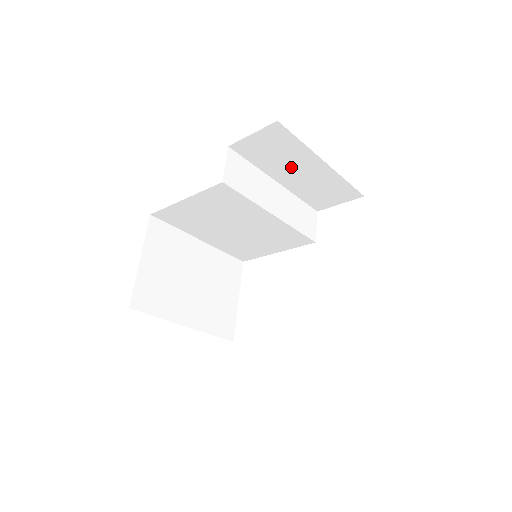
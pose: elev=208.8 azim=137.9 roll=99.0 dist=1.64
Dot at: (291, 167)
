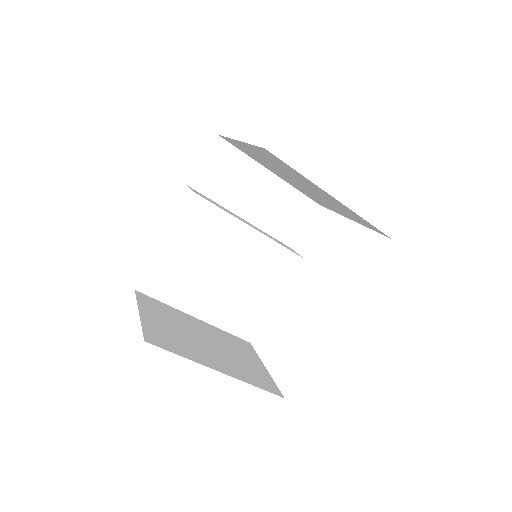
Dot at: (247, 191)
